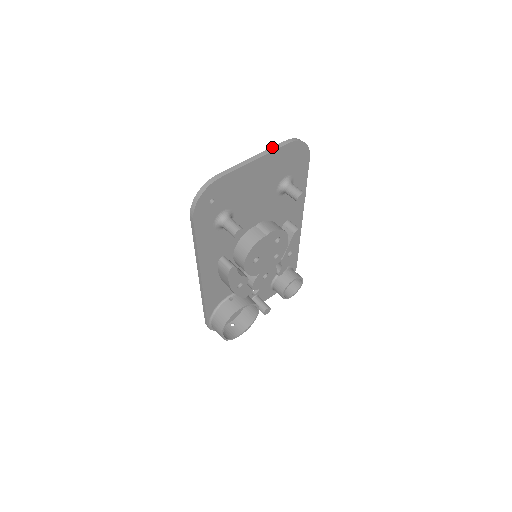
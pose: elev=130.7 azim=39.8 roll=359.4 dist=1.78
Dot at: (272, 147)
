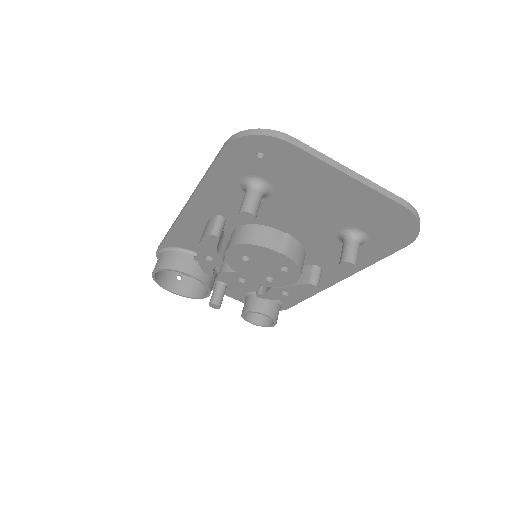
Dot at: occluded
